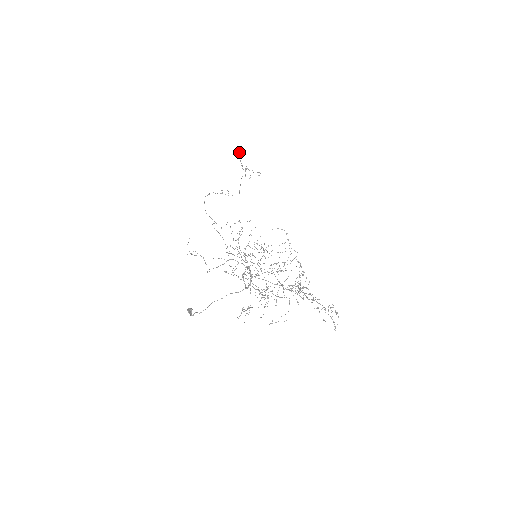
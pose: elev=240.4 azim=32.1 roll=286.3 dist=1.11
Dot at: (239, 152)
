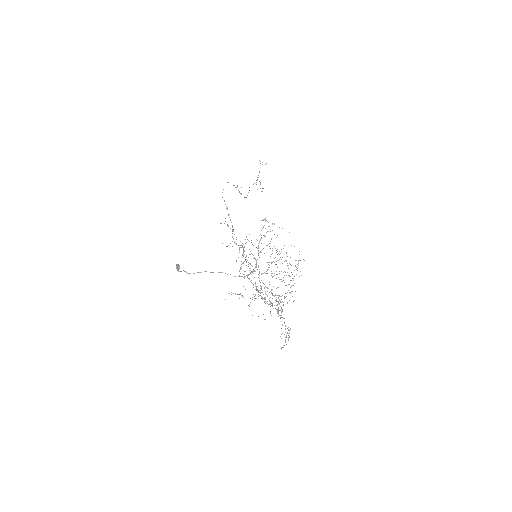
Dot at: (265, 164)
